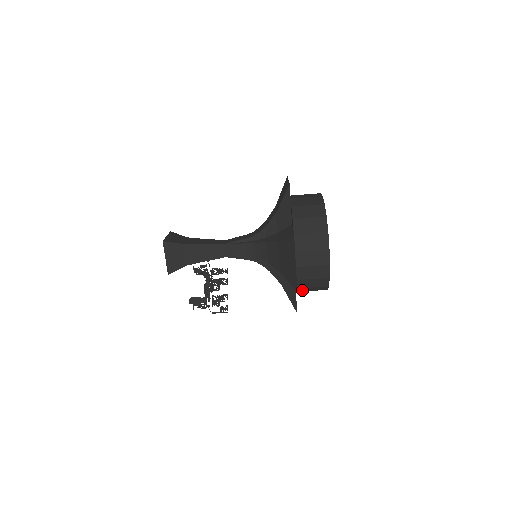
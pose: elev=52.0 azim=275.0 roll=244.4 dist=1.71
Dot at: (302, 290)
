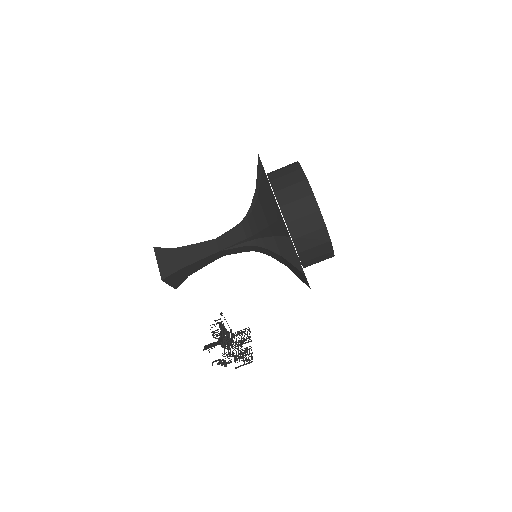
Dot at: (302, 247)
